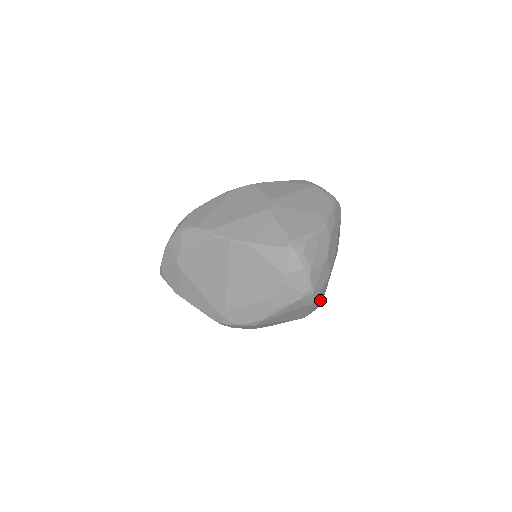
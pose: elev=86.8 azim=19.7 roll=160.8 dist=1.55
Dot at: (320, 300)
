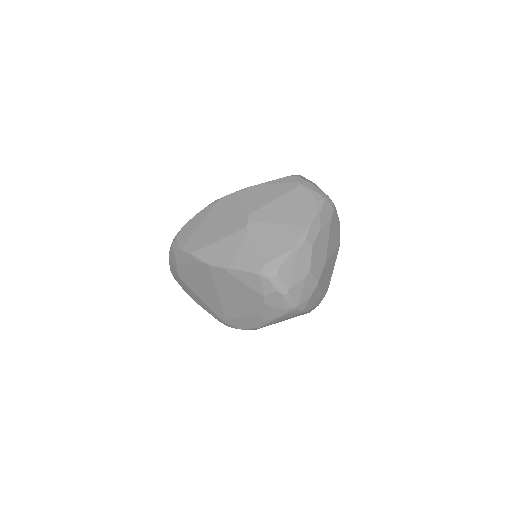
Dot at: (317, 302)
